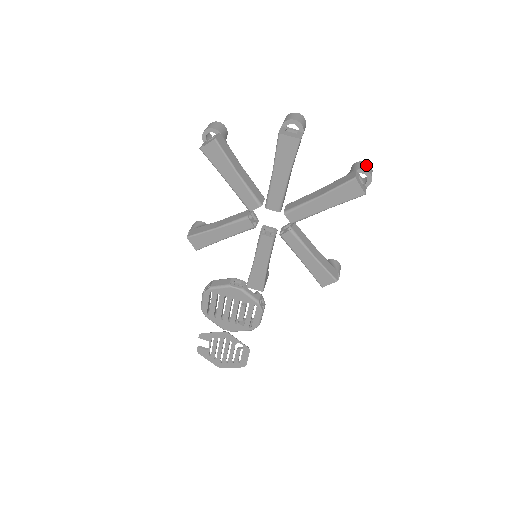
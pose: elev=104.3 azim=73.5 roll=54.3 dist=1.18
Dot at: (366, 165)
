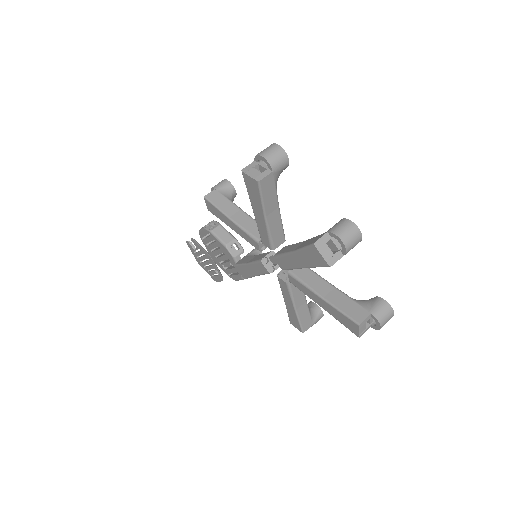
Dot at: (387, 313)
